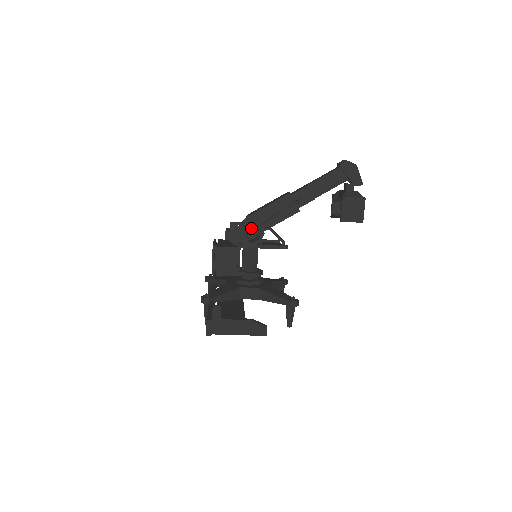
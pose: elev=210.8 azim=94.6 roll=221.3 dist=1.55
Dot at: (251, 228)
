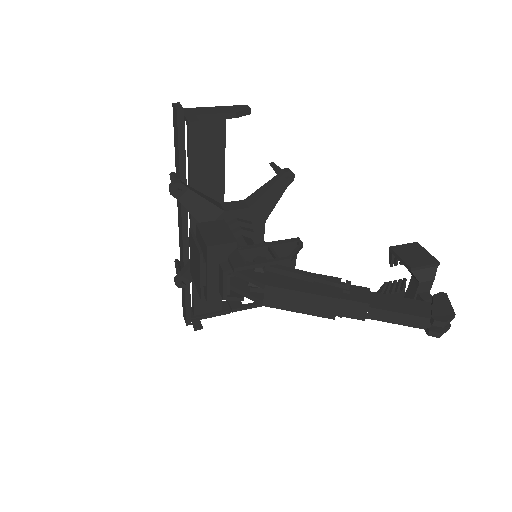
Dot at: (259, 306)
